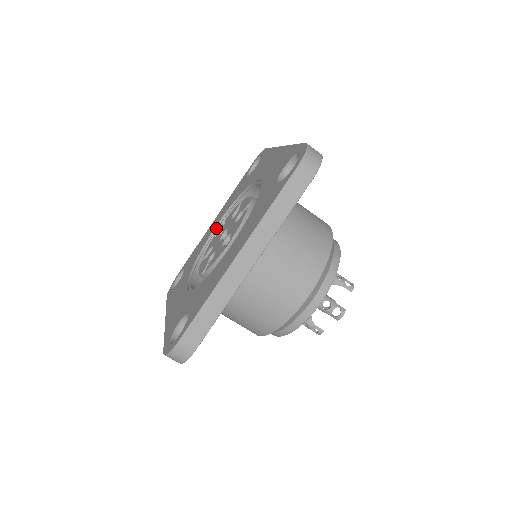
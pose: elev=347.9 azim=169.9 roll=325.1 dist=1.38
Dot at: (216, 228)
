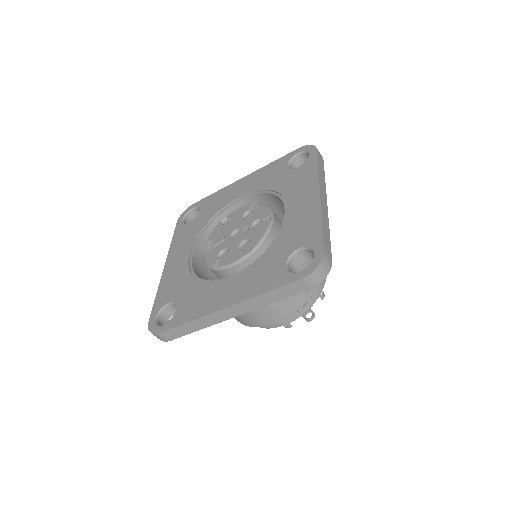
Dot at: (190, 257)
